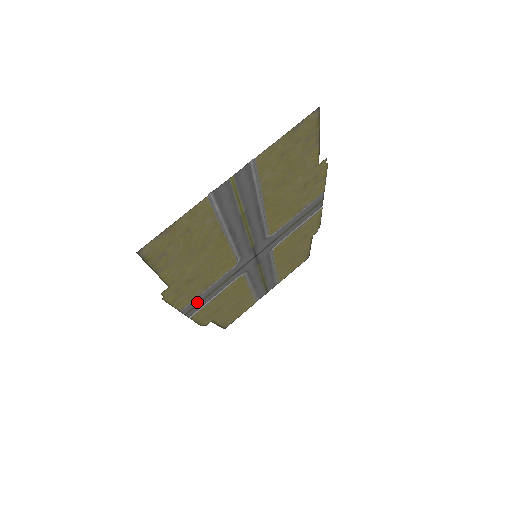
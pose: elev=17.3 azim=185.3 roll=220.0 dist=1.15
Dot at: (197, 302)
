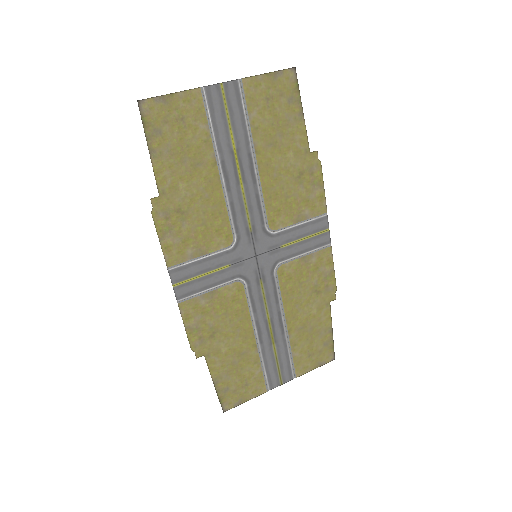
Dot at: (188, 275)
